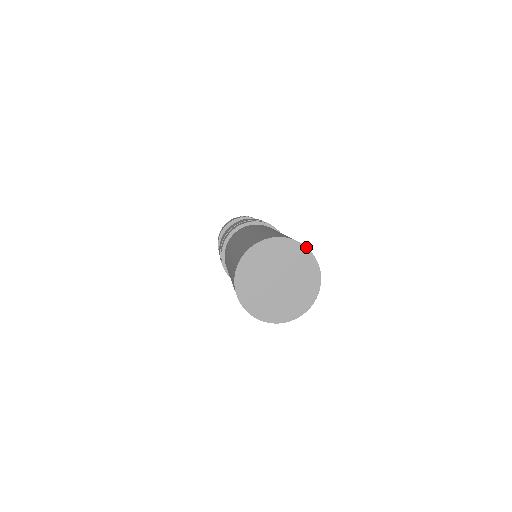
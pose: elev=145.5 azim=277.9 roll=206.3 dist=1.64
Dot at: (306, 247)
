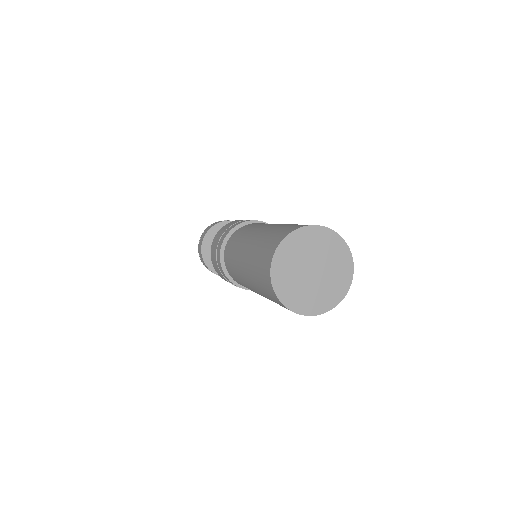
Dot at: (324, 227)
